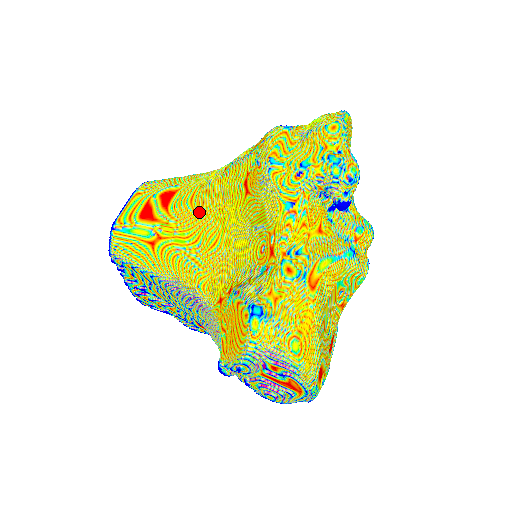
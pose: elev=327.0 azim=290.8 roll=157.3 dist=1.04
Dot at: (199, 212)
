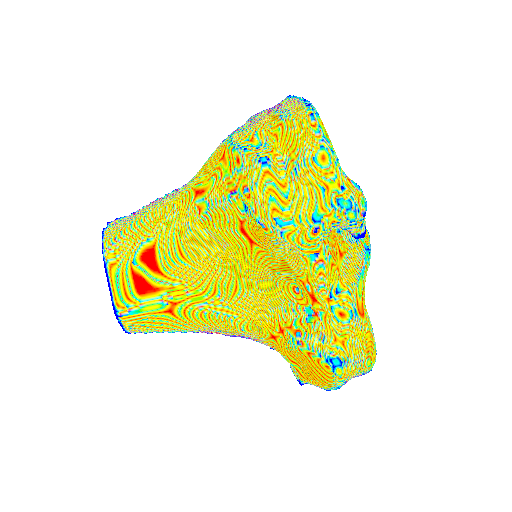
Dot at: (200, 266)
